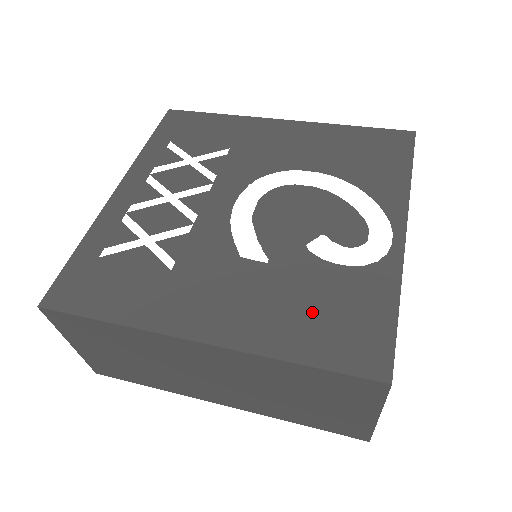
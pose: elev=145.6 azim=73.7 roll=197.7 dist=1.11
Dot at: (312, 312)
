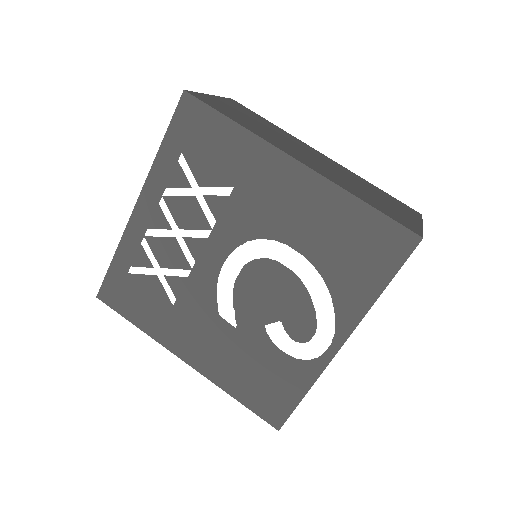
Dot at: (252, 374)
